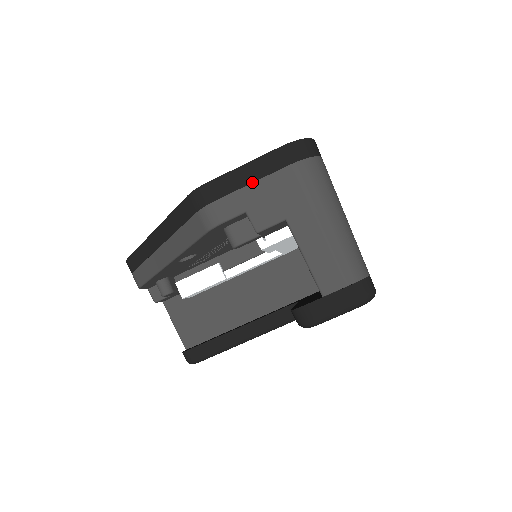
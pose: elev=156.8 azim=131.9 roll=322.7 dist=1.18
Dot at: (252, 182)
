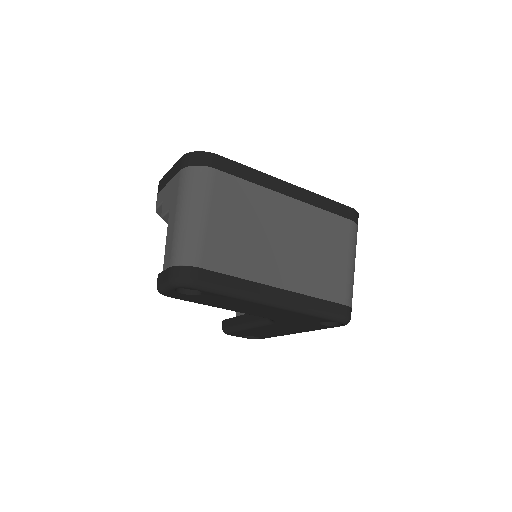
Dot at: (169, 181)
